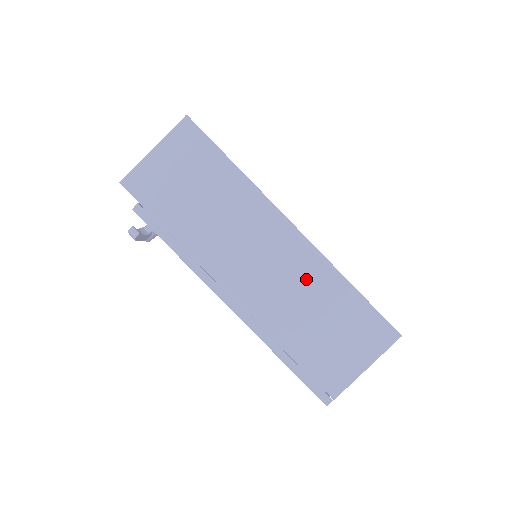
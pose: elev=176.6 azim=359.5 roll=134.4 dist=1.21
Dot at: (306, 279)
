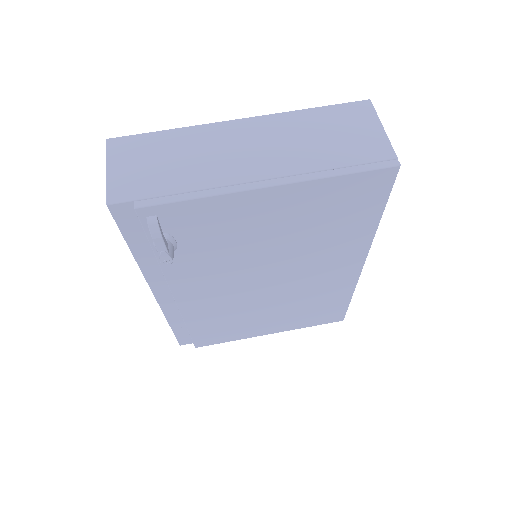
Dot at: (284, 130)
